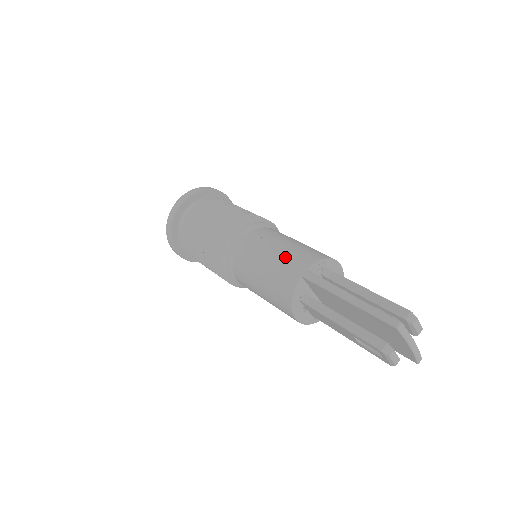
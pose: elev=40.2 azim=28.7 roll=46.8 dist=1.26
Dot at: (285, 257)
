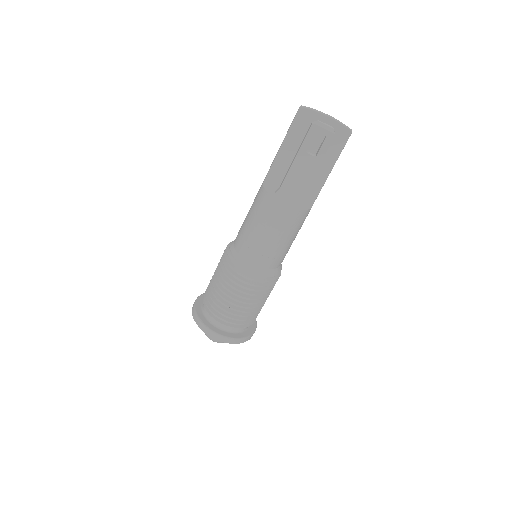
Dot at: (253, 202)
